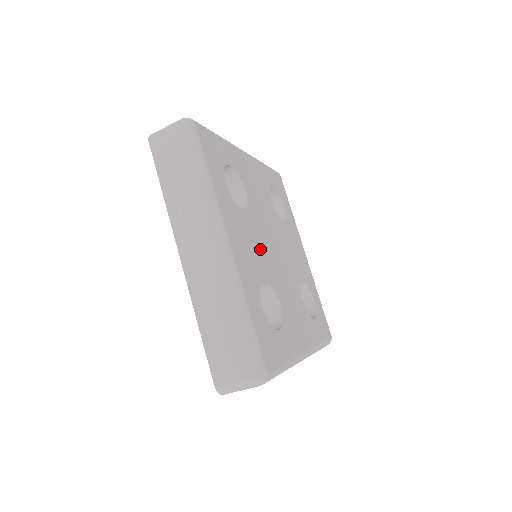
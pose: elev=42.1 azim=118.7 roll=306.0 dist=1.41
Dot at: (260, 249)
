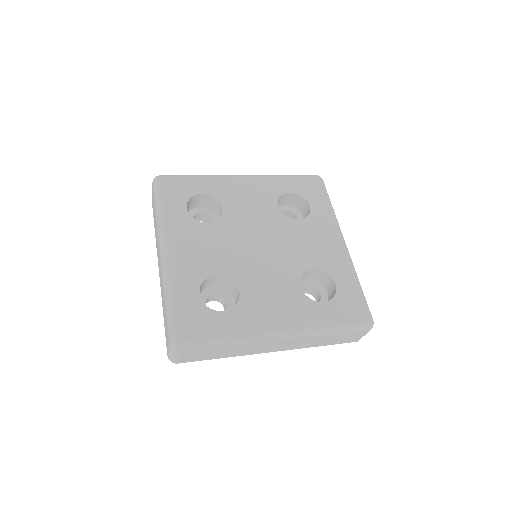
Dot at: (224, 249)
